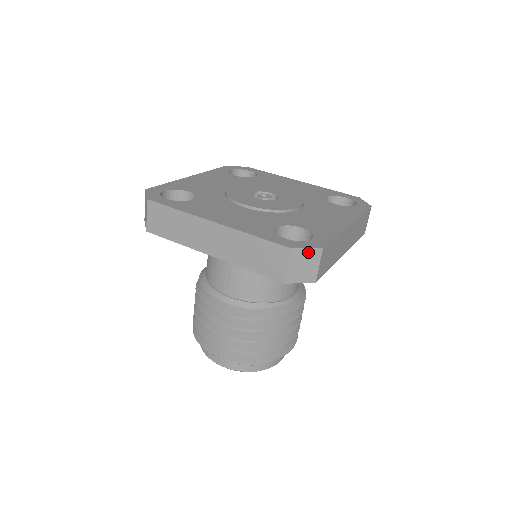
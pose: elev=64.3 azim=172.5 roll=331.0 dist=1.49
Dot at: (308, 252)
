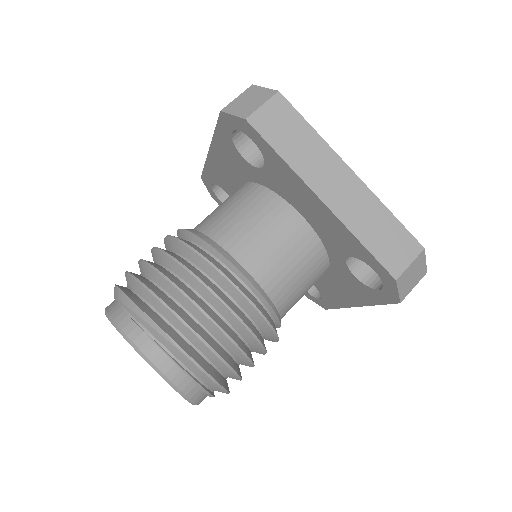
Dot at: (423, 265)
